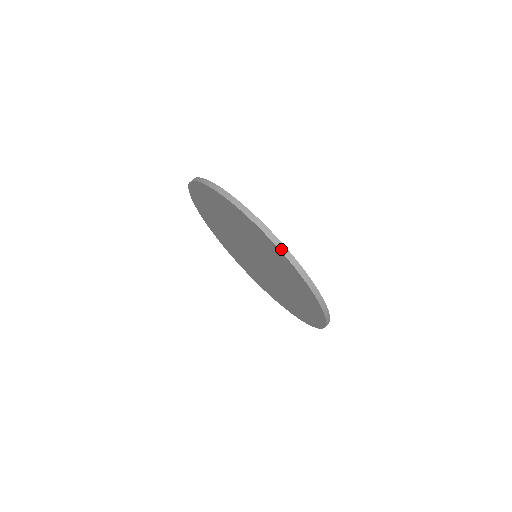
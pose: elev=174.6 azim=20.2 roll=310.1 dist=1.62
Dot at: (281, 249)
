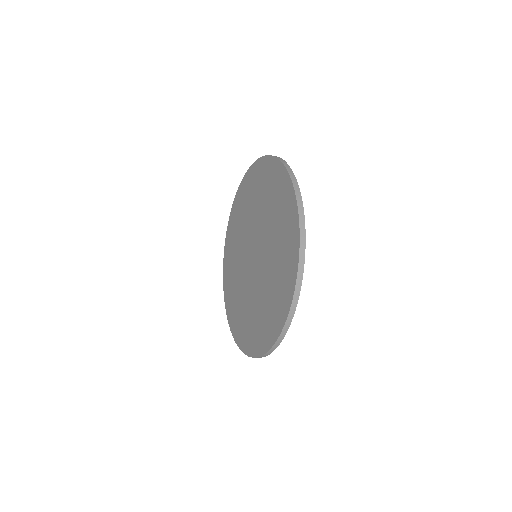
Dot at: (280, 160)
